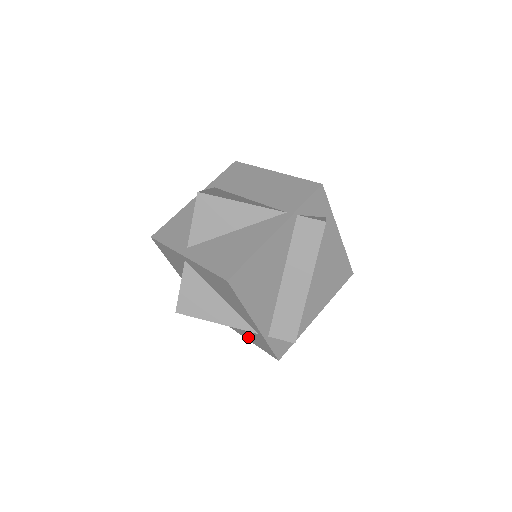
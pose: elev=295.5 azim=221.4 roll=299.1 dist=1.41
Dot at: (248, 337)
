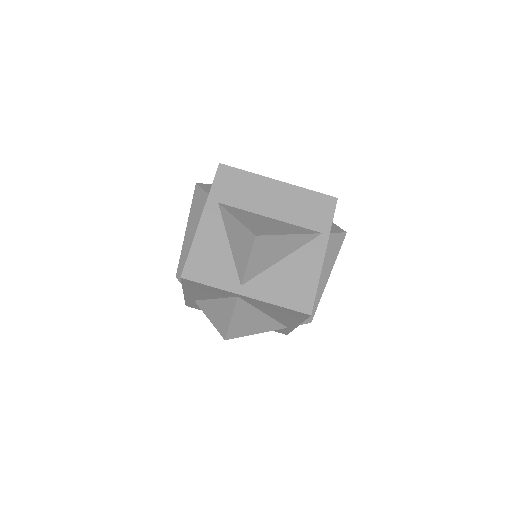
Dot at: occluded
